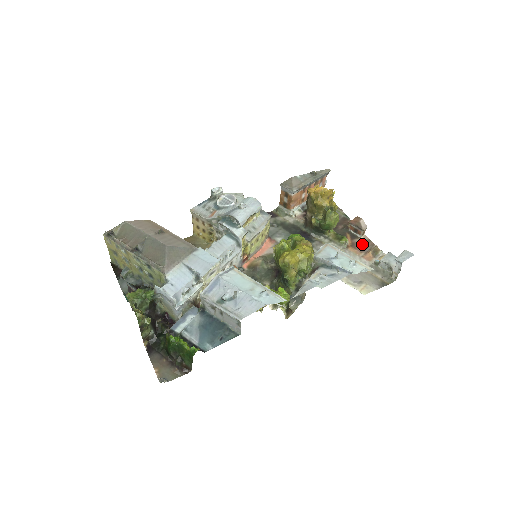
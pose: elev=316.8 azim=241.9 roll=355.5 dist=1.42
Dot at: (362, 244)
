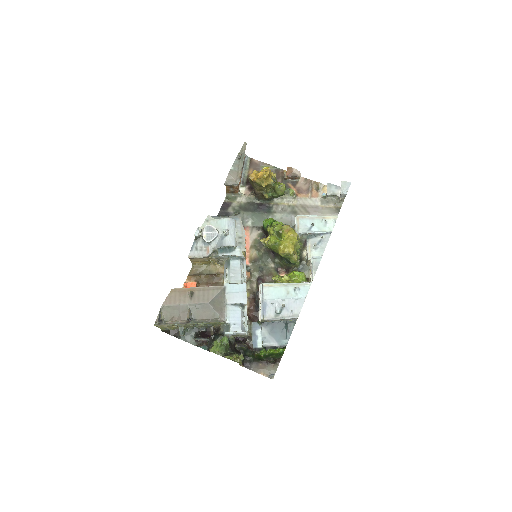
Dot at: (304, 186)
